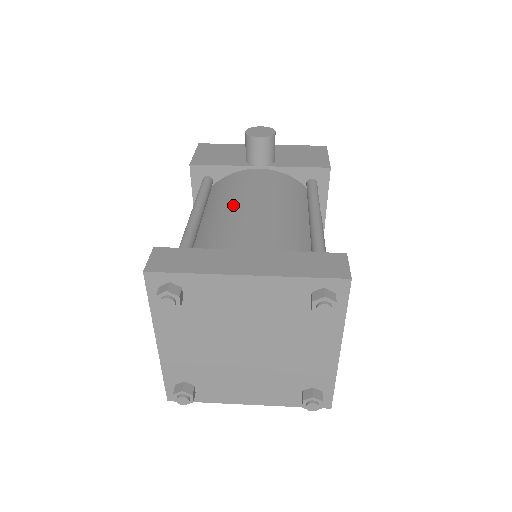
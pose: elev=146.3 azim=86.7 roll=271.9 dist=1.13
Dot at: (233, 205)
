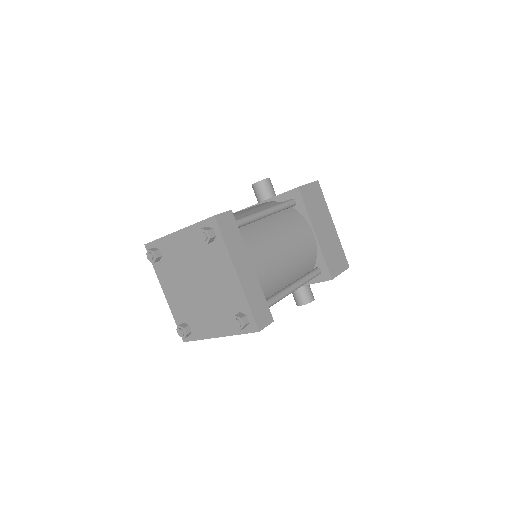
Dot at: occluded
